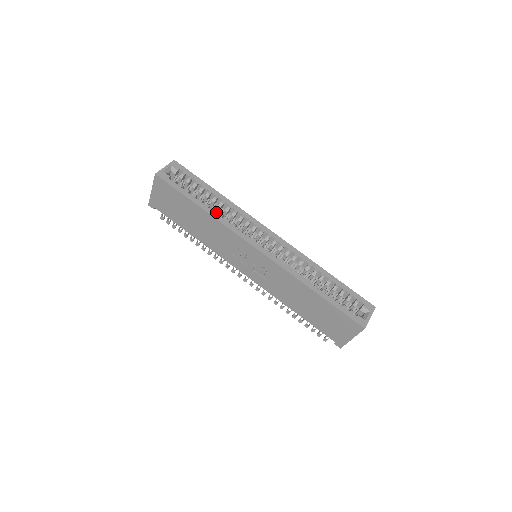
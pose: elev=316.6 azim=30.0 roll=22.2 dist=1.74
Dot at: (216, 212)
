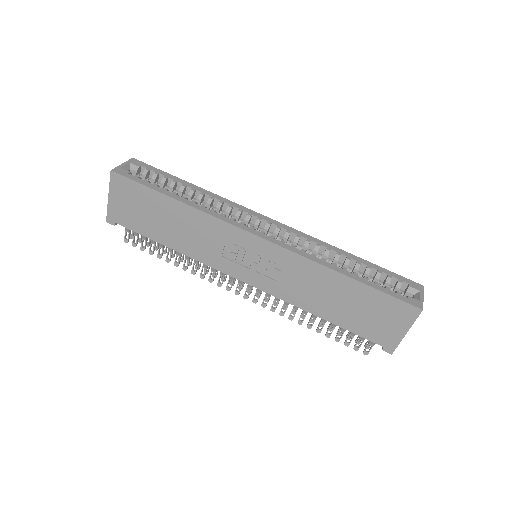
Dot at: occluded
